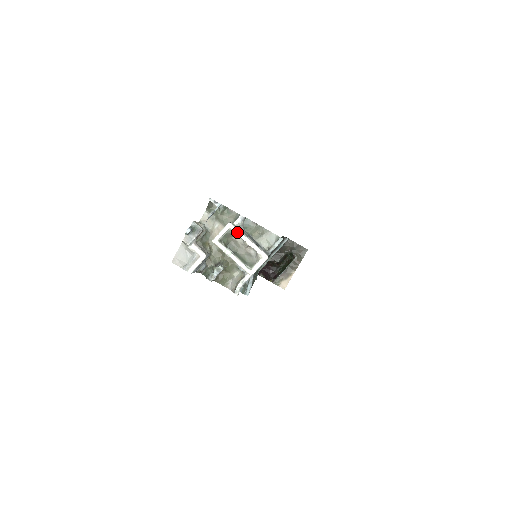
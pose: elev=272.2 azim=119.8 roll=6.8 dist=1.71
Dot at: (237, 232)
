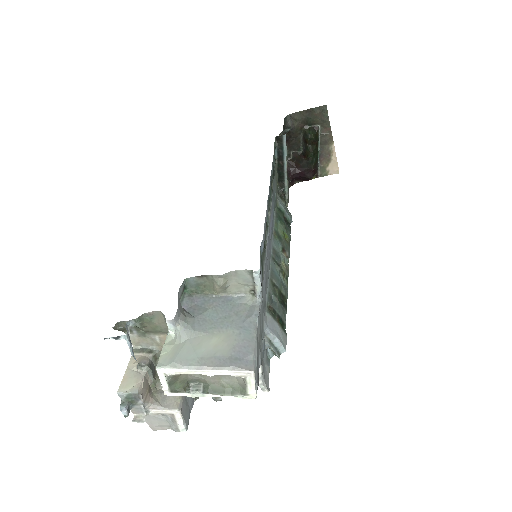
Dot at: (179, 372)
